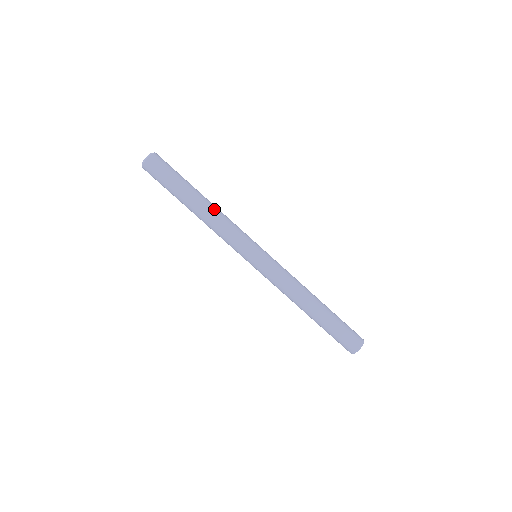
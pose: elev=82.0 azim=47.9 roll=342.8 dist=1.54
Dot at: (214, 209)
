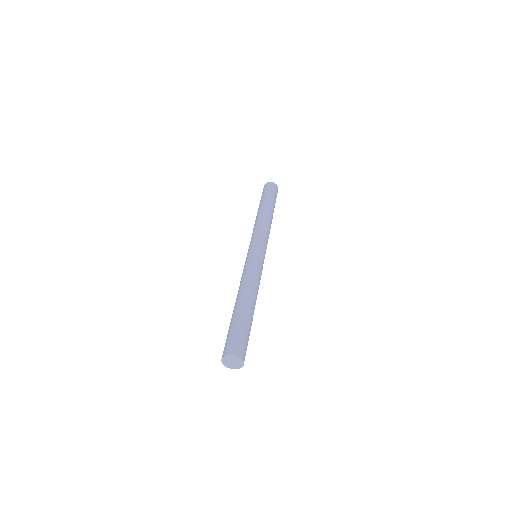
Dot at: occluded
